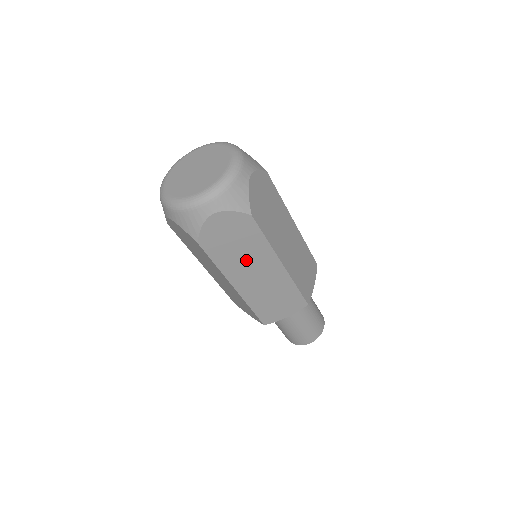
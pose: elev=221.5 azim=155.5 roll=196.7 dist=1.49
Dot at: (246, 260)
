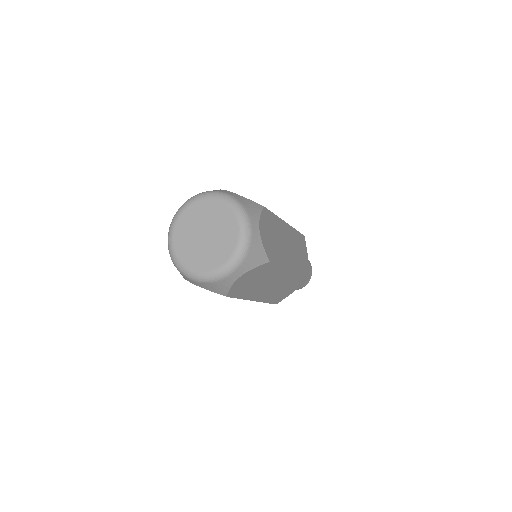
Dot at: (264, 284)
